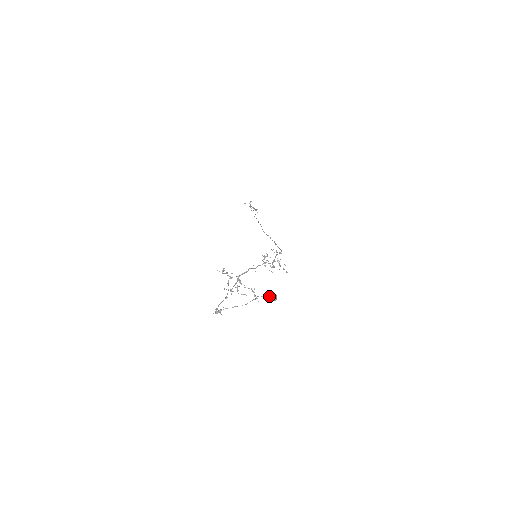
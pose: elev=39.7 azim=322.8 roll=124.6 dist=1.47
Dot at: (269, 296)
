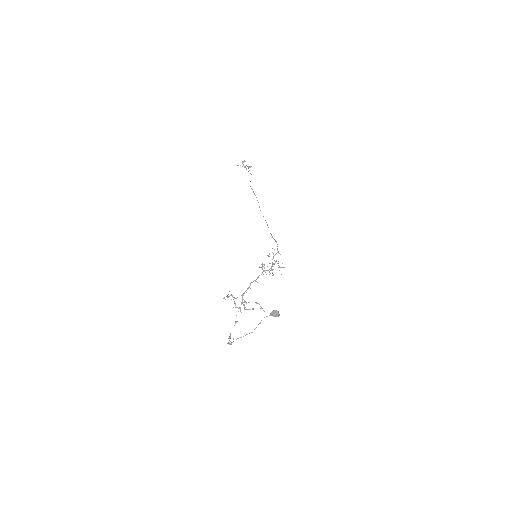
Dot at: (272, 315)
